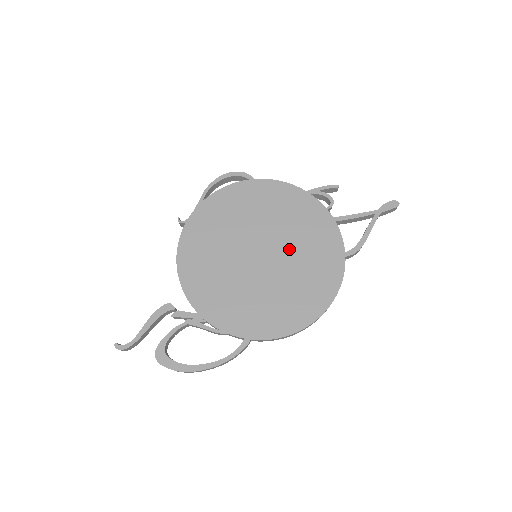
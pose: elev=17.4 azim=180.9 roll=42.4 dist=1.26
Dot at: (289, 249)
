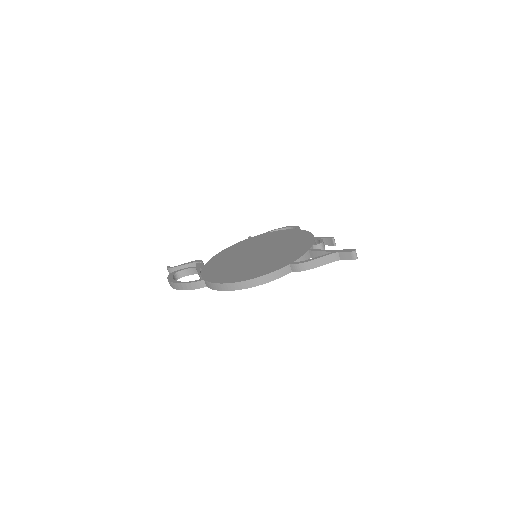
Dot at: (271, 255)
